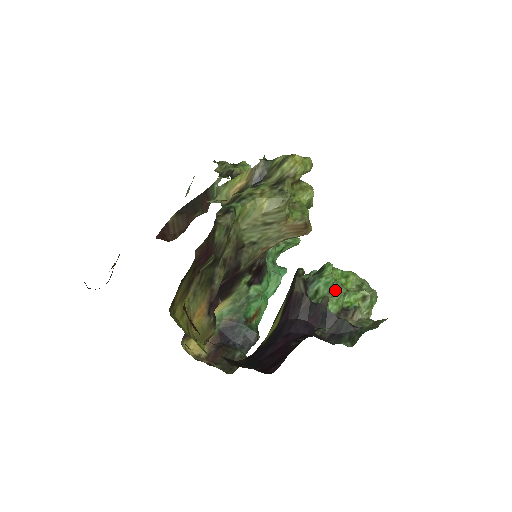
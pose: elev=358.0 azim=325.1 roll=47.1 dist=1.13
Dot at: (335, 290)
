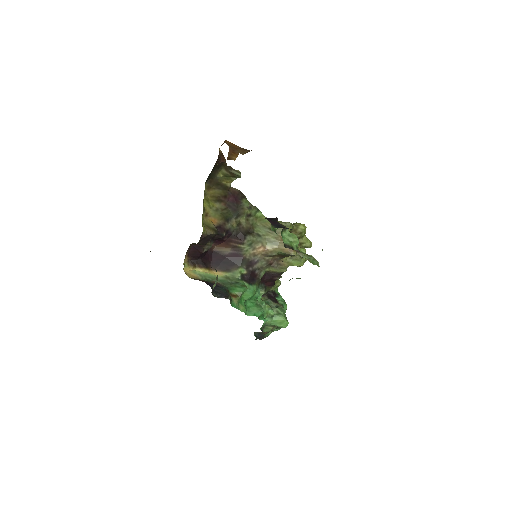
Dot at: (292, 234)
